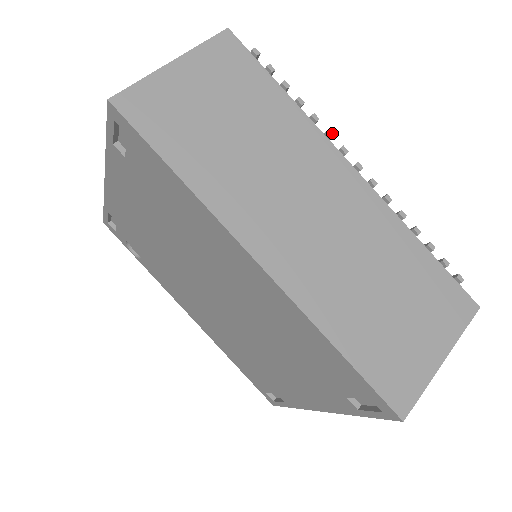
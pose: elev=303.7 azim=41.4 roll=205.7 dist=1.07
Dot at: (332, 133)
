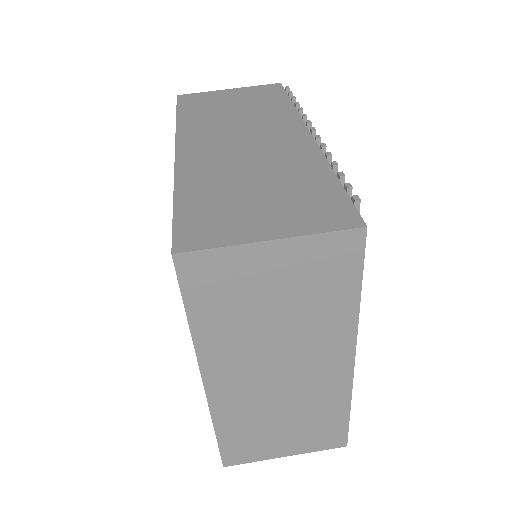
Dot at: occluded
